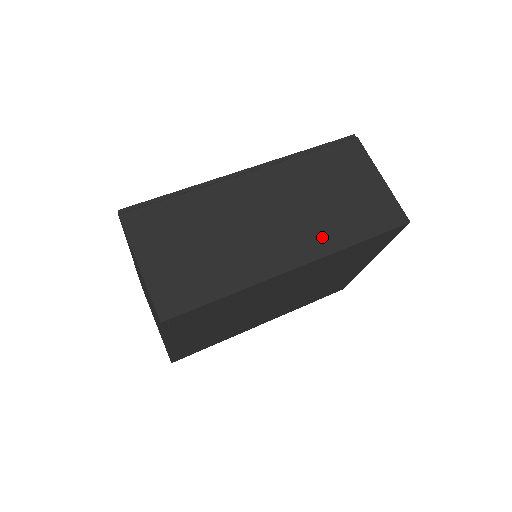
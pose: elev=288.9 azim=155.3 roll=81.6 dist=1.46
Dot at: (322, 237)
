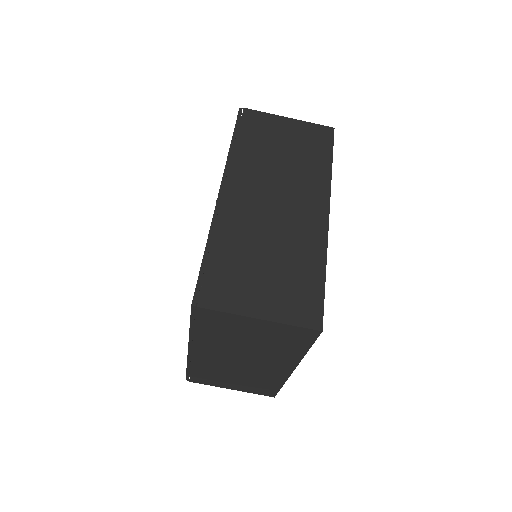
Dot at: (314, 182)
